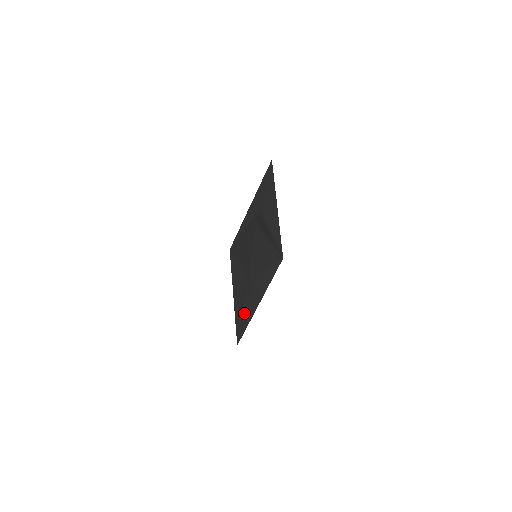
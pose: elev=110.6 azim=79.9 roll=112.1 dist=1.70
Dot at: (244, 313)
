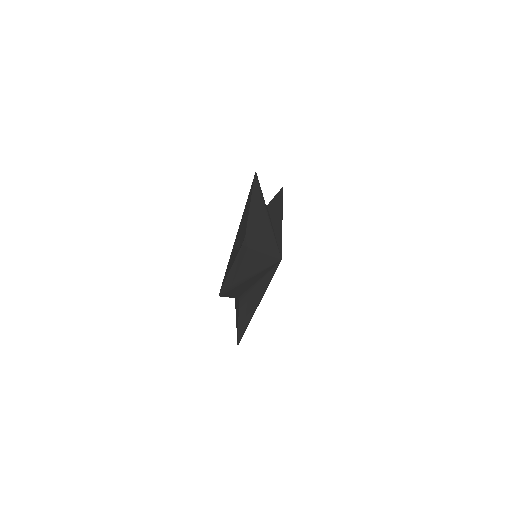
Dot at: (232, 269)
